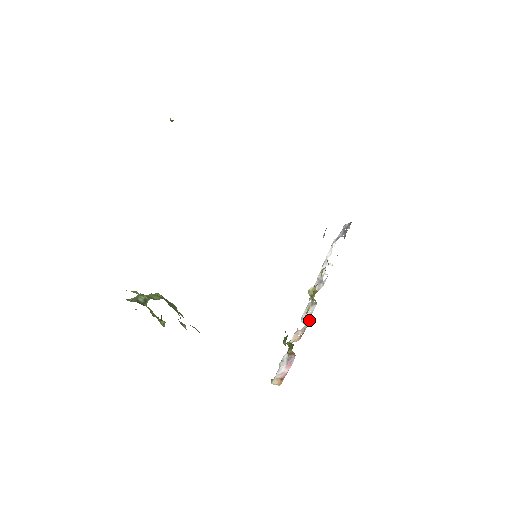
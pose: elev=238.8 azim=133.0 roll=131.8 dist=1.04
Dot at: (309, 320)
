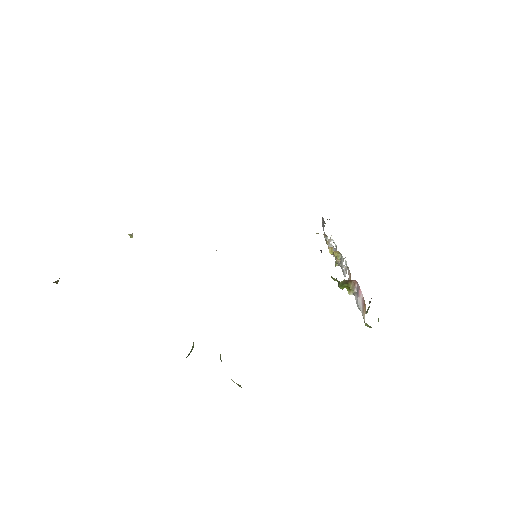
Dot at: (345, 263)
